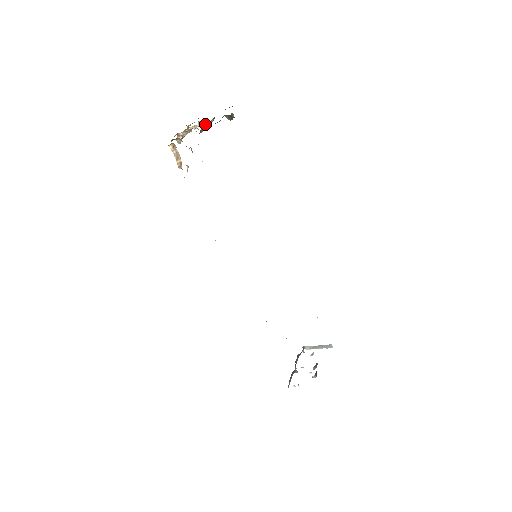
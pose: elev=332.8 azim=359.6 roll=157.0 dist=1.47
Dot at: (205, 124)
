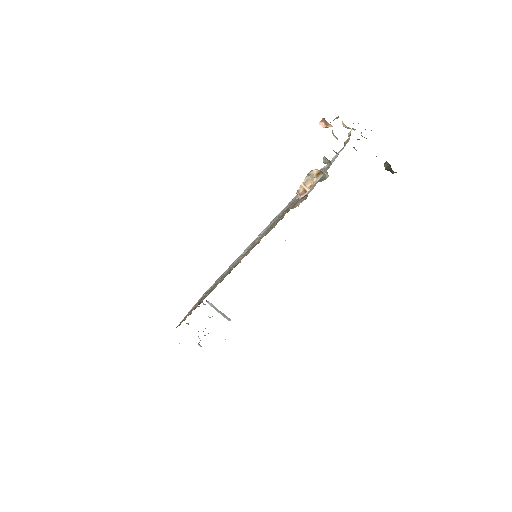
Dot at: occluded
